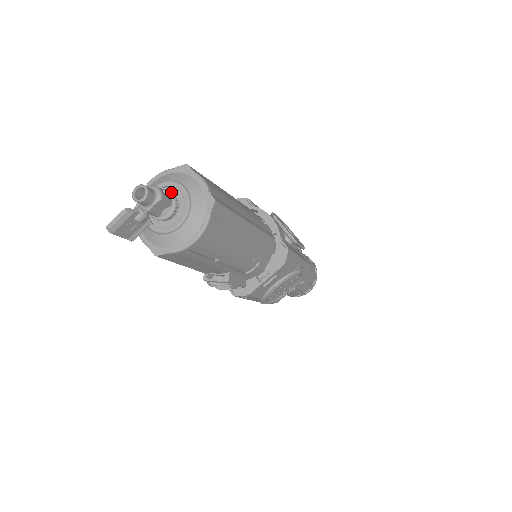
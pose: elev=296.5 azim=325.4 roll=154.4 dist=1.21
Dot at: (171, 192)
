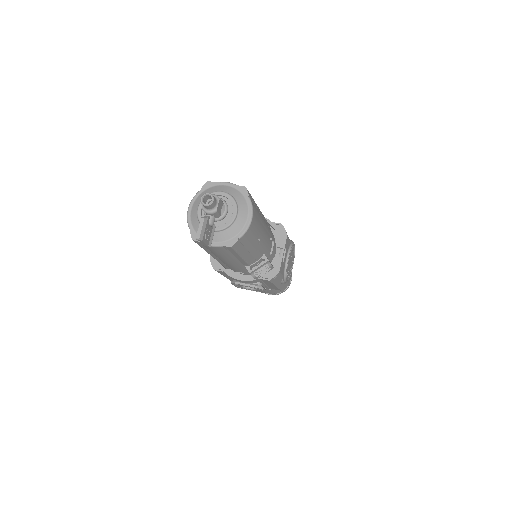
Dot at: occluded
